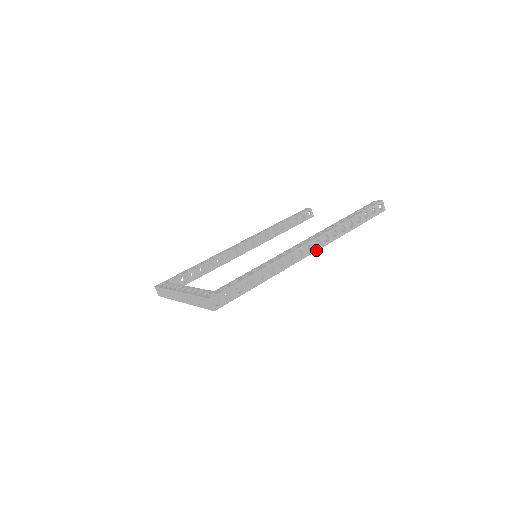
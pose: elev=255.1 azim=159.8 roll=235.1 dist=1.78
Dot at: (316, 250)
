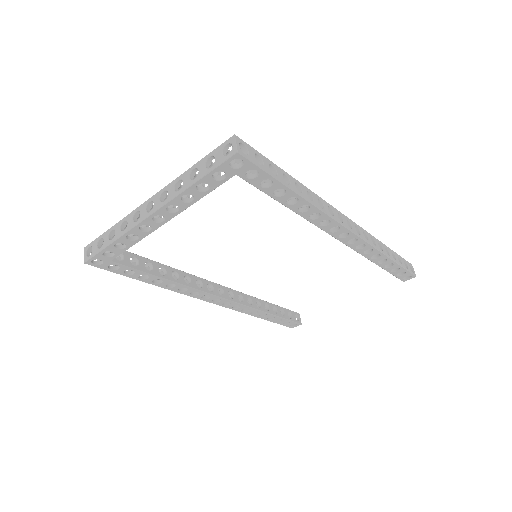
Dot at: (356, 234)
